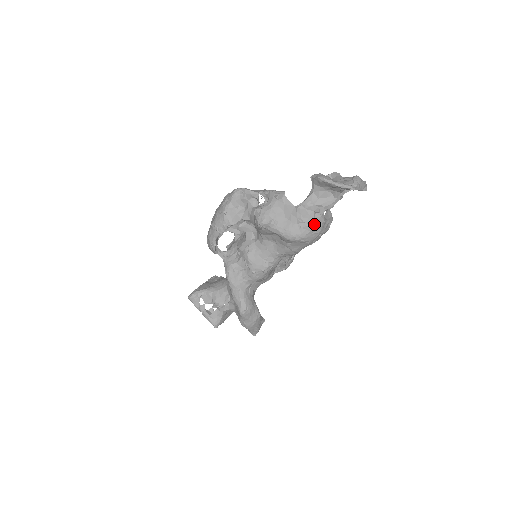
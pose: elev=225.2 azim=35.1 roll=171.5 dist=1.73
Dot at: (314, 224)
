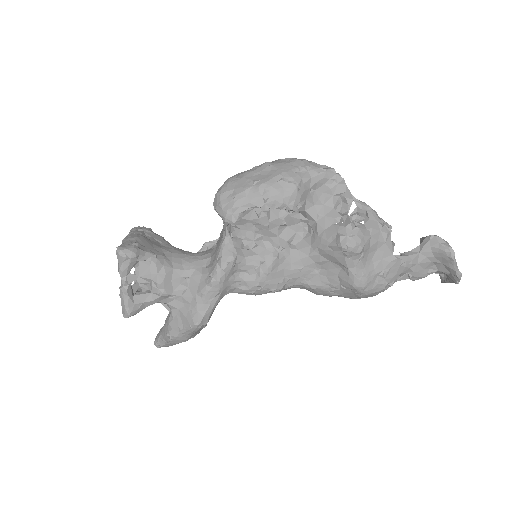
Dot at: (388, 286)
